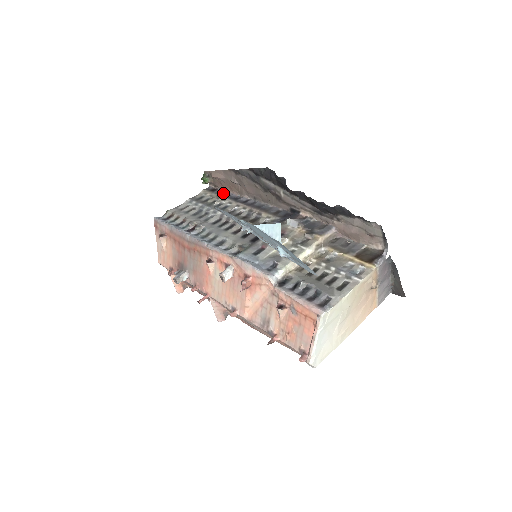
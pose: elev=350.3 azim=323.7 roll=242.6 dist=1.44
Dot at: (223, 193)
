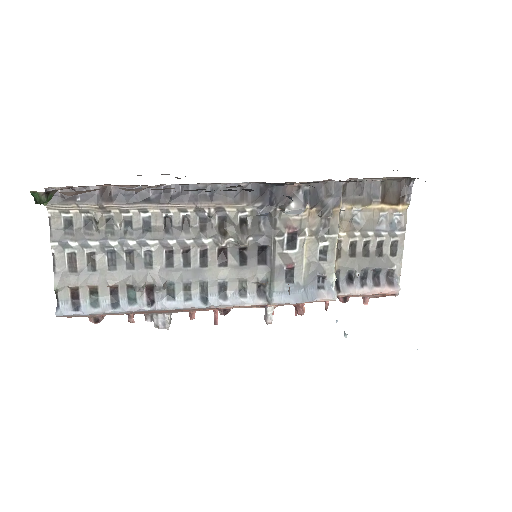
Dot at: (100, 195)
